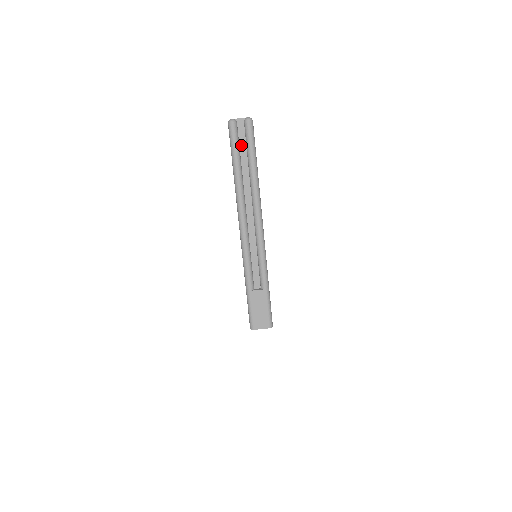
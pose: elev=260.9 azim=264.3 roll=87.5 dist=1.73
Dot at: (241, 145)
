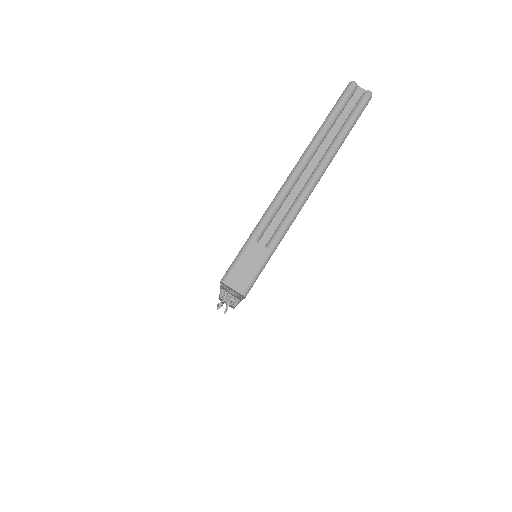
Dot at: (346, 108)
